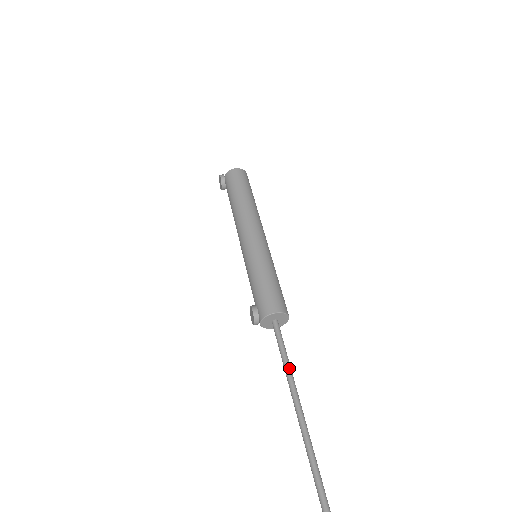
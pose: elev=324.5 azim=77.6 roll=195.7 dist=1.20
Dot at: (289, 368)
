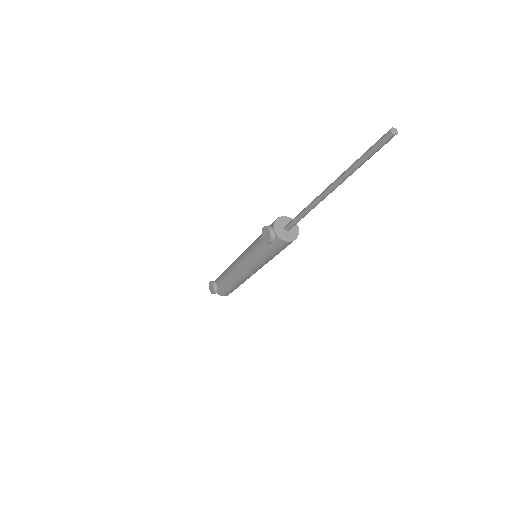
Dot at: (310, 204)
